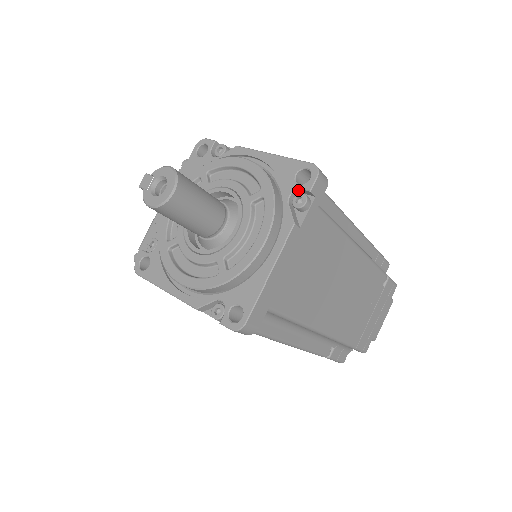
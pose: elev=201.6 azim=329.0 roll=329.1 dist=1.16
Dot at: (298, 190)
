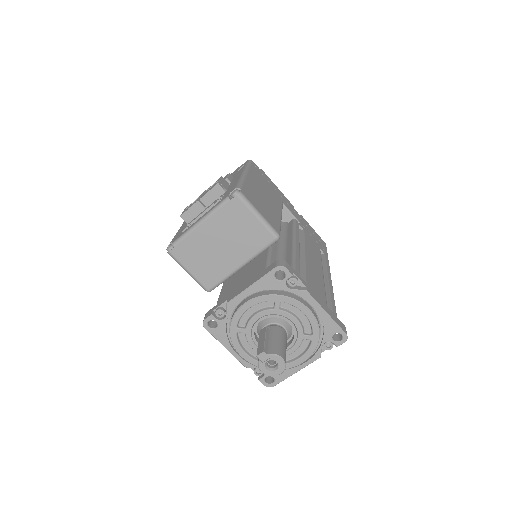
Dot at: (331, 342)
